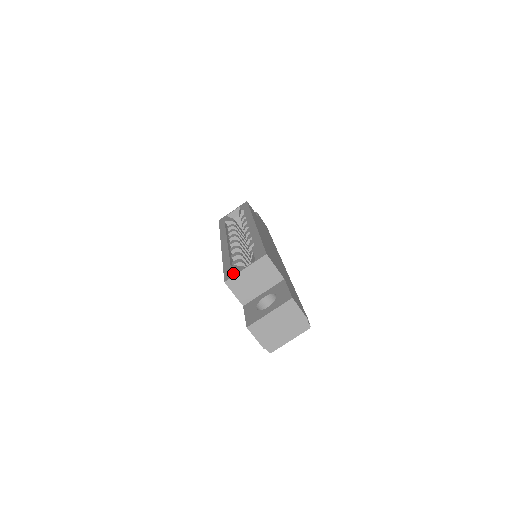
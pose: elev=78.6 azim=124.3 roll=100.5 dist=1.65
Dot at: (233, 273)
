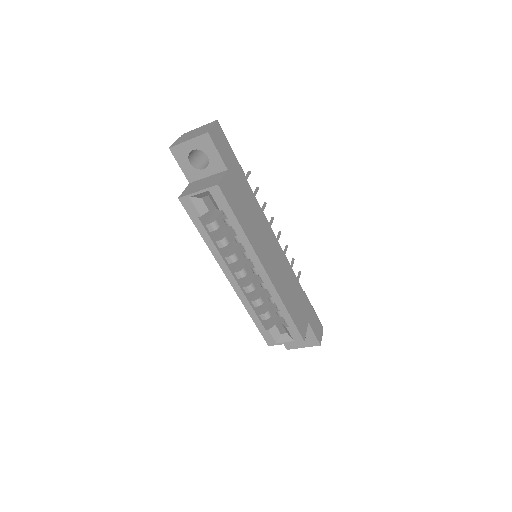
Dot at: (274, 342)
